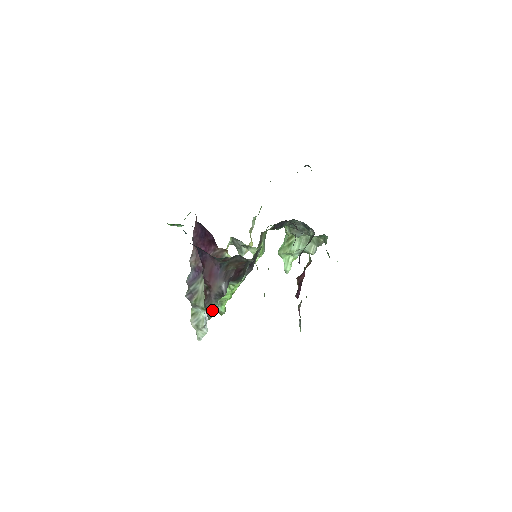
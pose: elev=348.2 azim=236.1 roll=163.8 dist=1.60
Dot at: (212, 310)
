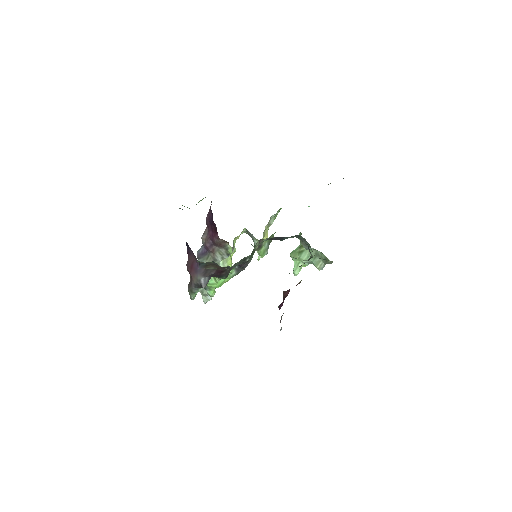
Dot at: (193, 294)
